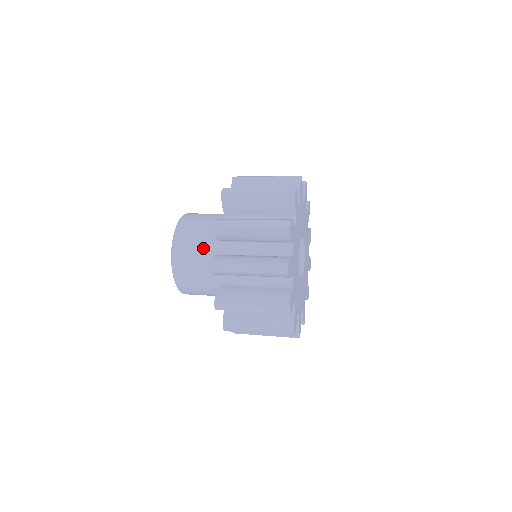
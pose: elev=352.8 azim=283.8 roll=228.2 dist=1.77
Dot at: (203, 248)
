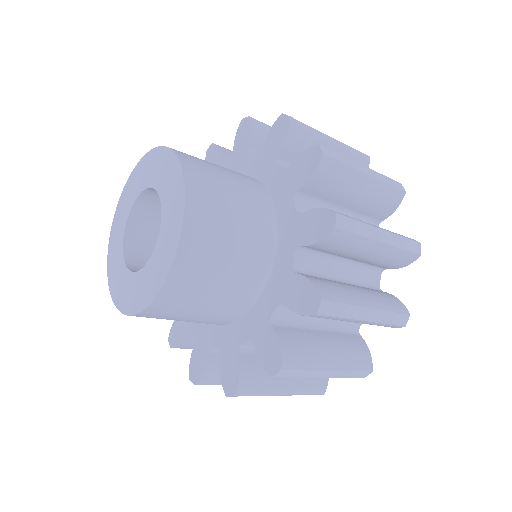
Dot at: (244, 204)
